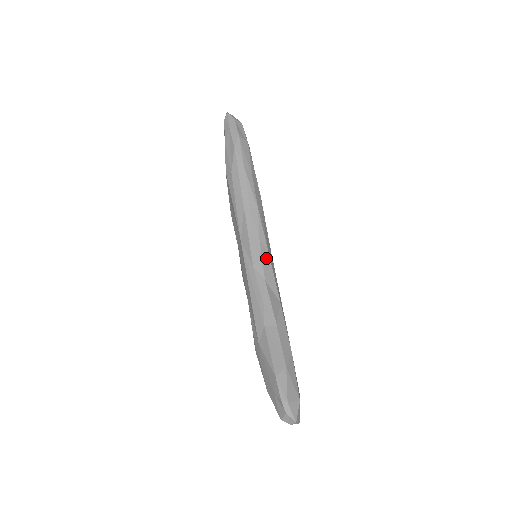
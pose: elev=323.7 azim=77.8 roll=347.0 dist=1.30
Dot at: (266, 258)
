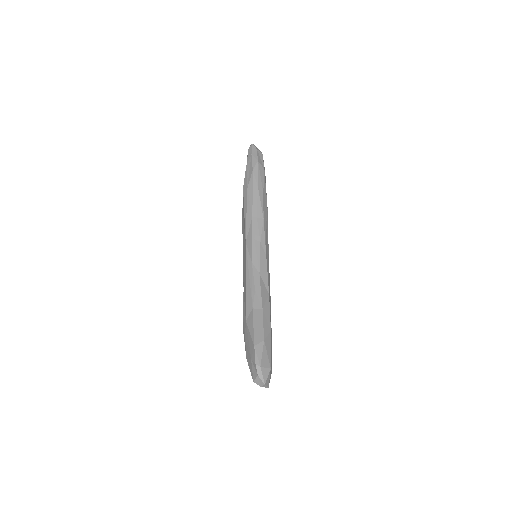
Dot at: (263, 258)
